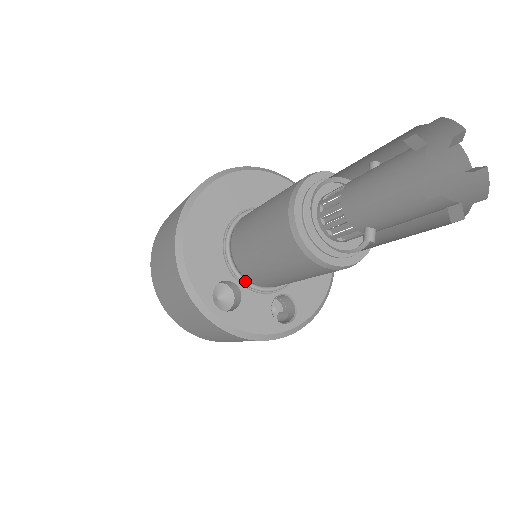
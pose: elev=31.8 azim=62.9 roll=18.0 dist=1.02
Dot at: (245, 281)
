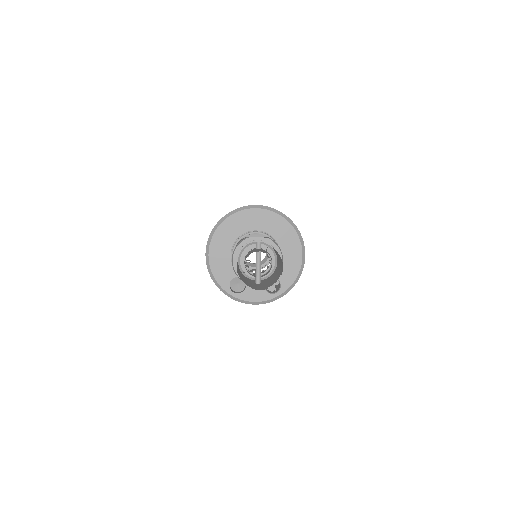
Dot at: occluded
